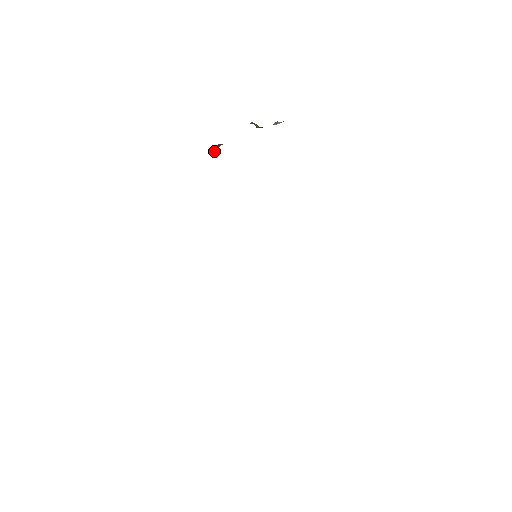
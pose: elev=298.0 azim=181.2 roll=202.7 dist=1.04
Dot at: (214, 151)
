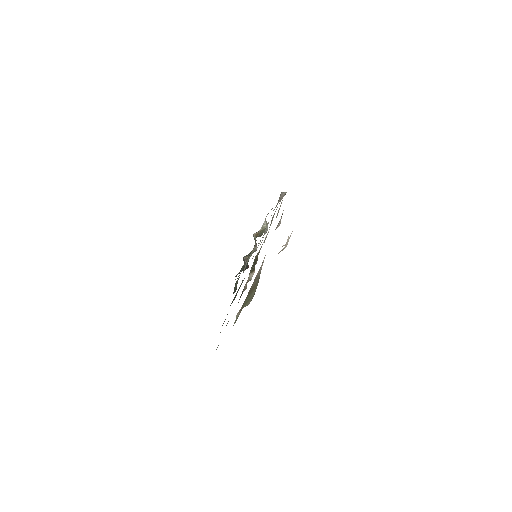
Dot at: (245, 262)
